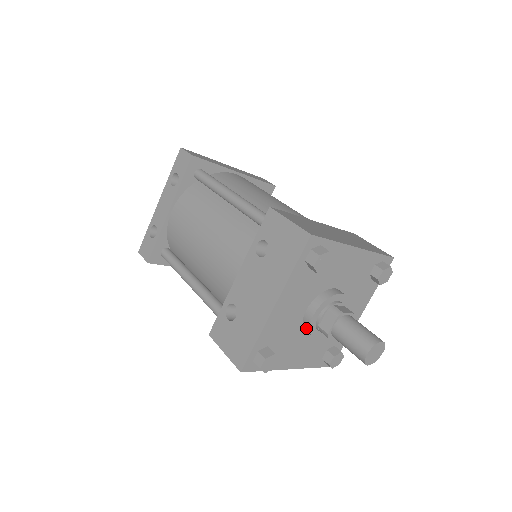
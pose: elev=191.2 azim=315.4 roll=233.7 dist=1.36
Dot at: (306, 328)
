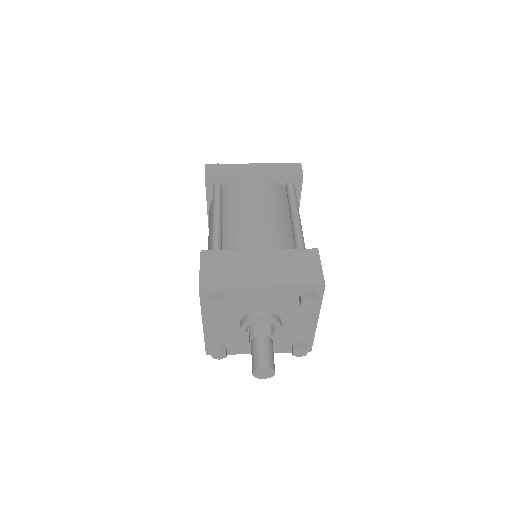
Dot at: occluded
